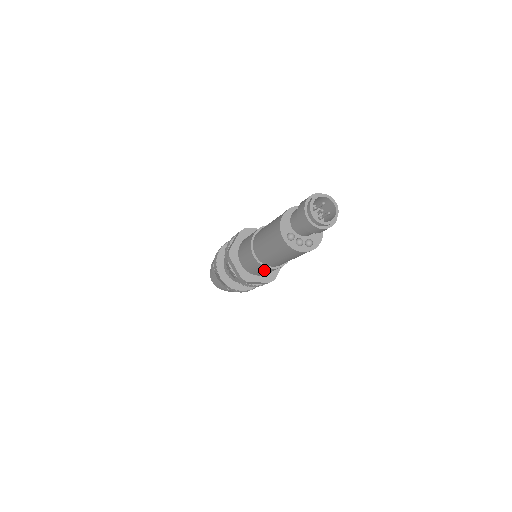
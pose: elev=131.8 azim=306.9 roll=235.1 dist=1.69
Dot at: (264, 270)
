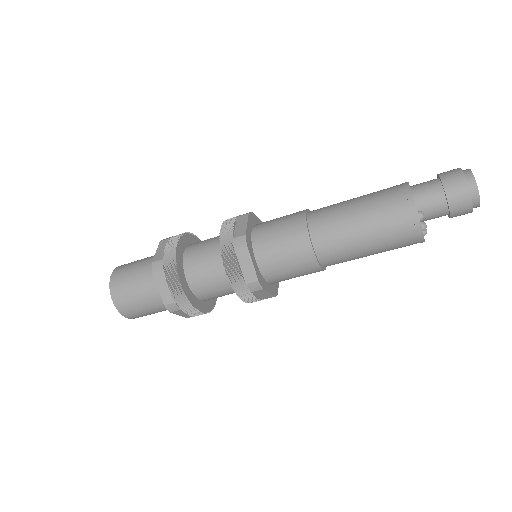
Dot at: (303, 271)
